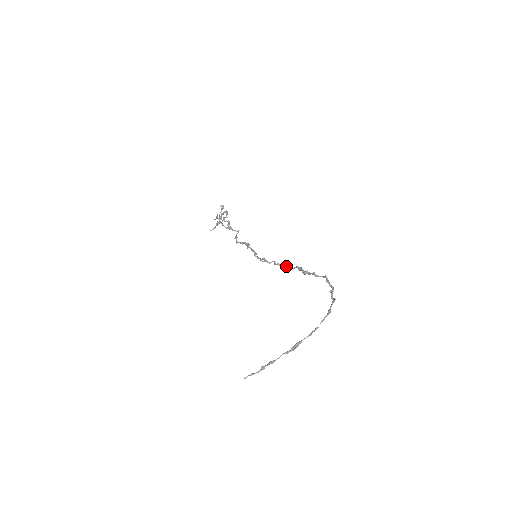
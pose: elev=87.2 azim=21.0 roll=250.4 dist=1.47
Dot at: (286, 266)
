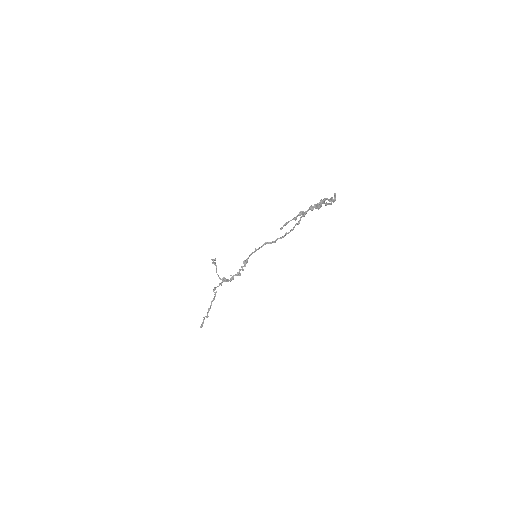
Dot at: (286, 233)
